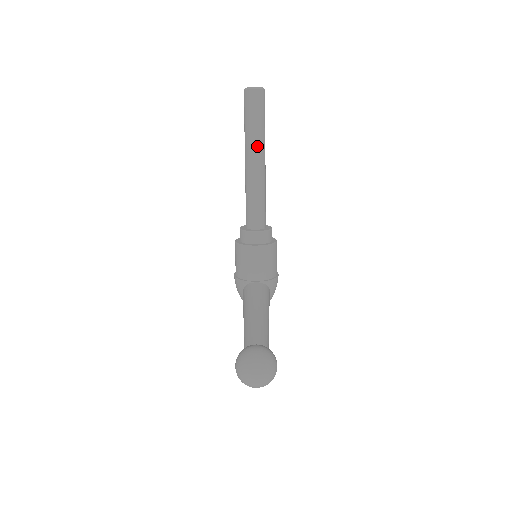
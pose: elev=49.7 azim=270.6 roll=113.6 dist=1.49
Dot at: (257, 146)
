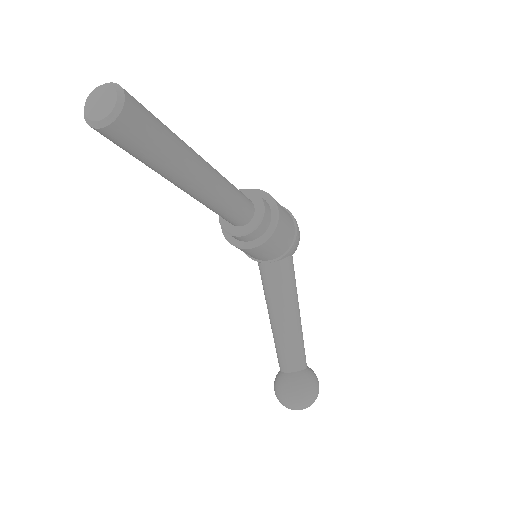
Dot at: (177, 177)
